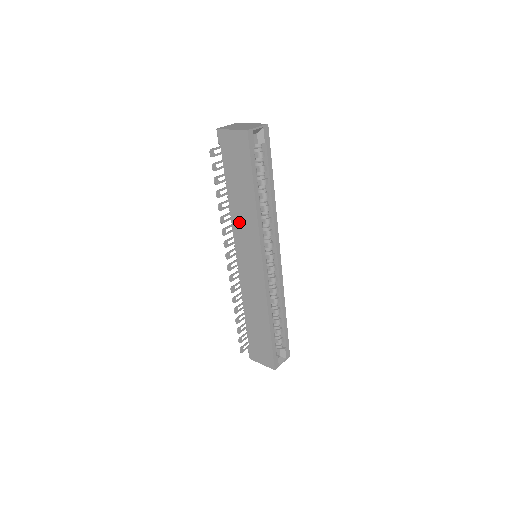
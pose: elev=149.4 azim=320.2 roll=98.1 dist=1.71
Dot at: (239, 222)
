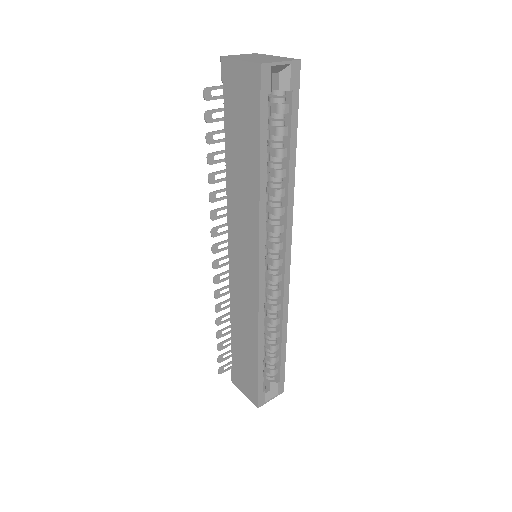
Dot at: (236, 205)
